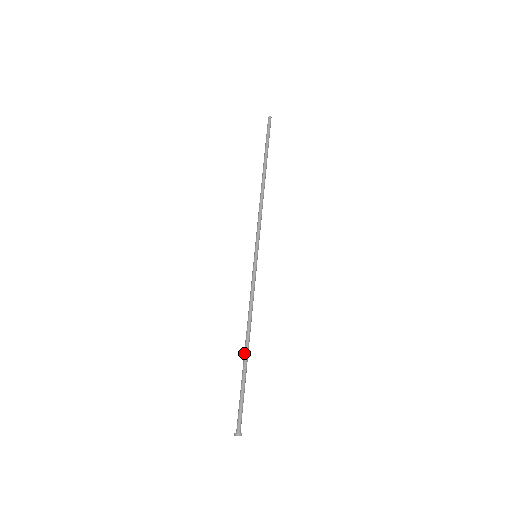
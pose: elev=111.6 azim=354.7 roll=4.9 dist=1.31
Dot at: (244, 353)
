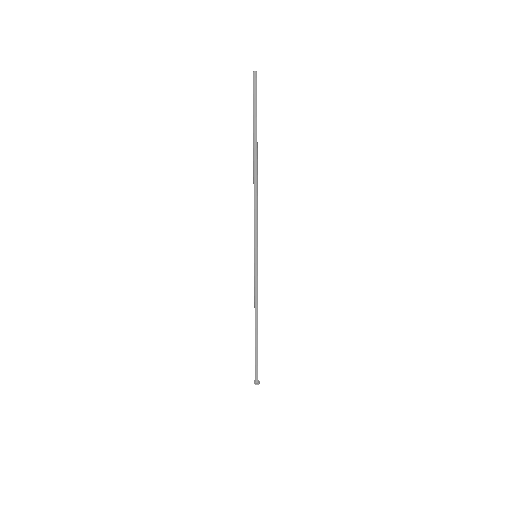
Dot at: occluded
